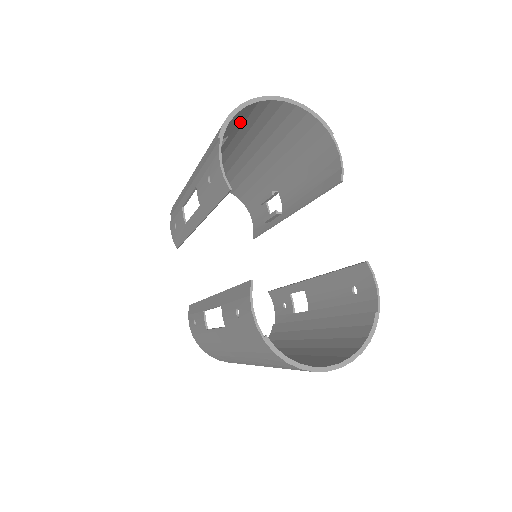
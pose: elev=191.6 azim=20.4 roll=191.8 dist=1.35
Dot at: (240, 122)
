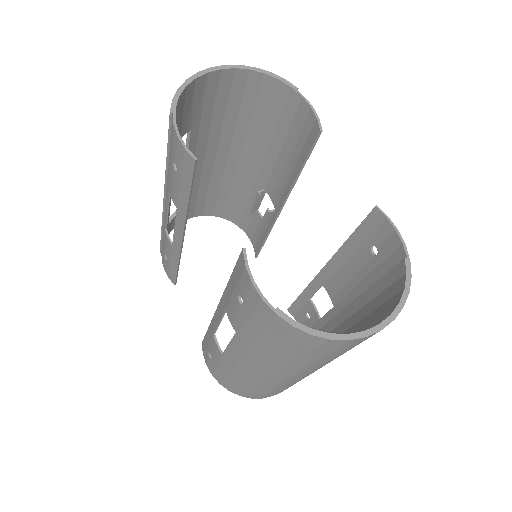
Dot at: (197, 108)
